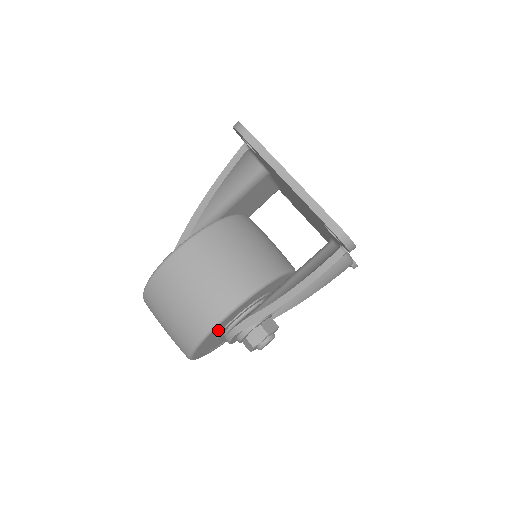
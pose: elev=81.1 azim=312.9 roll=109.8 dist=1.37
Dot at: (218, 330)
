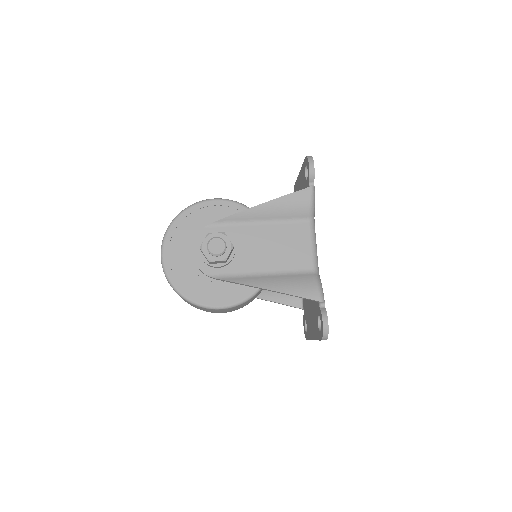
Dot at: (201, 218)
